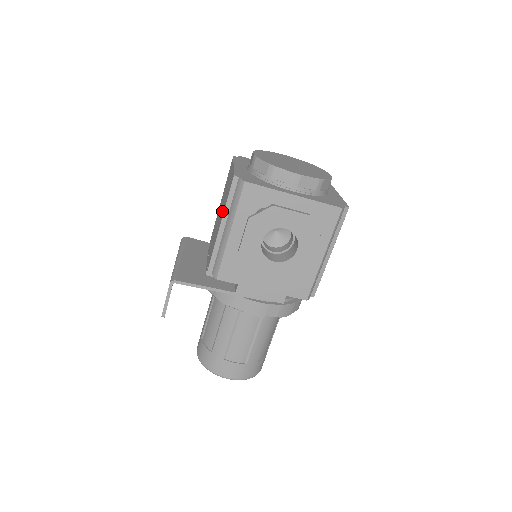
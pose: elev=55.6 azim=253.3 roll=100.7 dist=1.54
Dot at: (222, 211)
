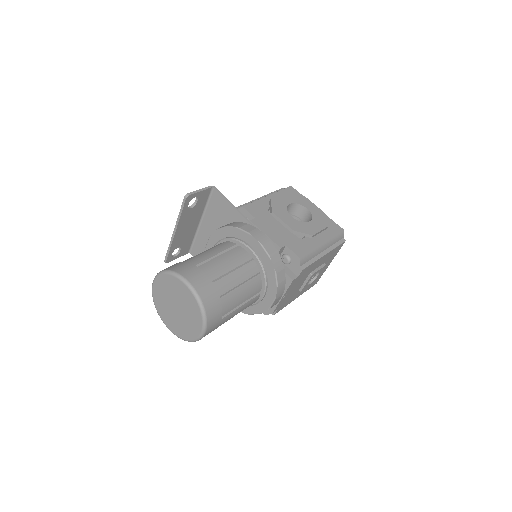
Dot at: occluded
